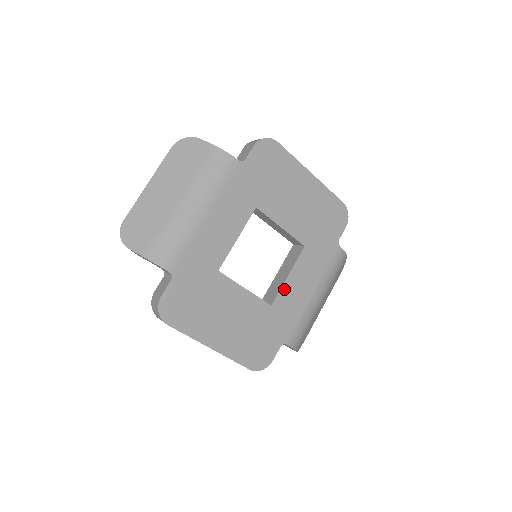
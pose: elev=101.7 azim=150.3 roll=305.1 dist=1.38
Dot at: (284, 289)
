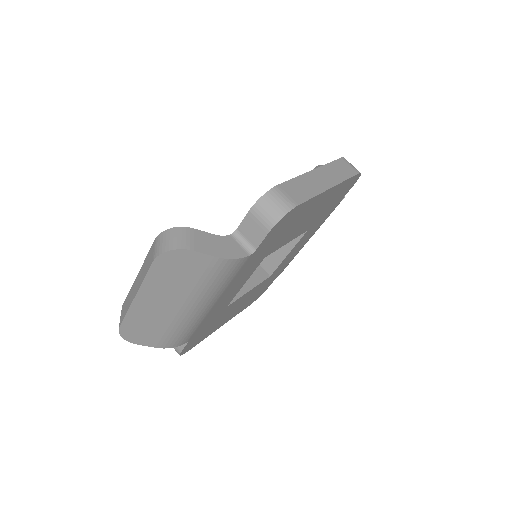
Dot at: (283, 262)
